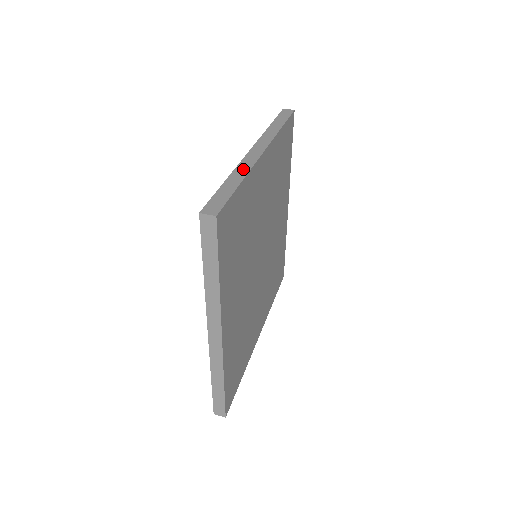
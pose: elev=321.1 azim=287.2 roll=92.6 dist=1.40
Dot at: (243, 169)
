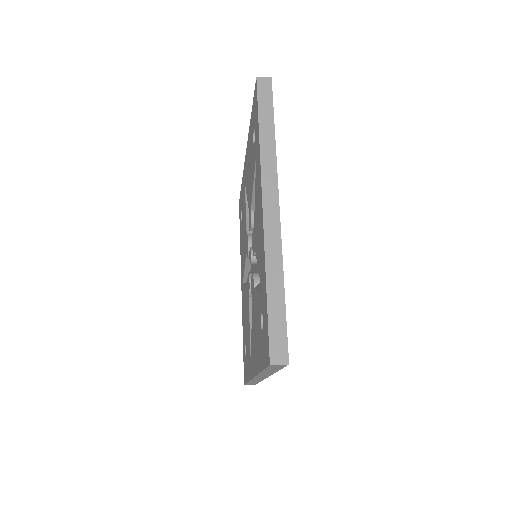
Dot at: occluded
